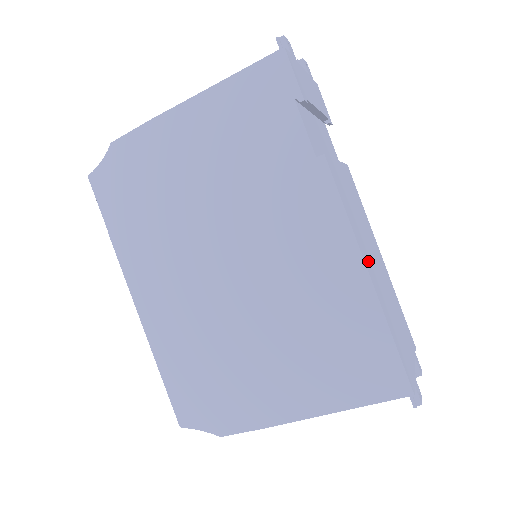
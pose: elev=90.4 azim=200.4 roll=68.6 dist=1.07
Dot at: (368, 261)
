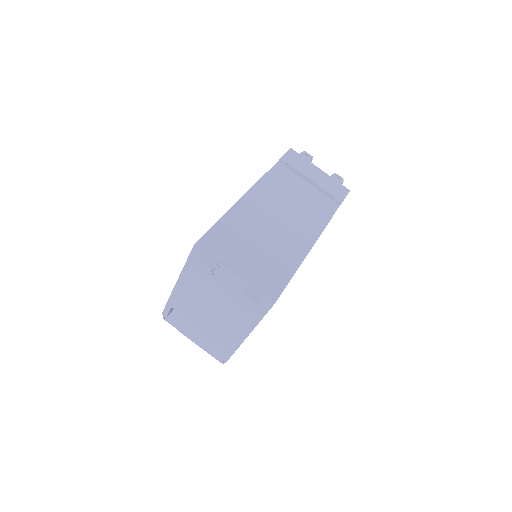
Dot at: (249, 209)
